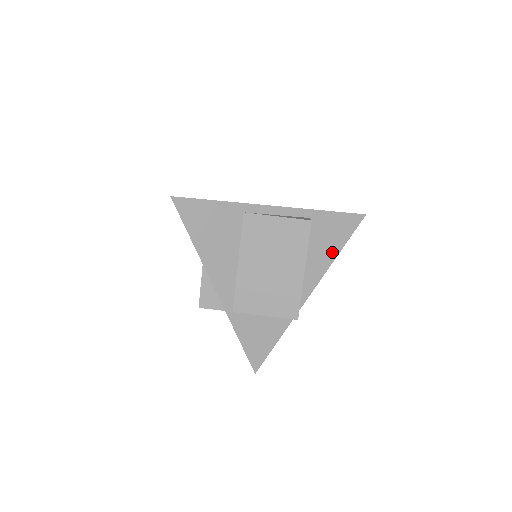
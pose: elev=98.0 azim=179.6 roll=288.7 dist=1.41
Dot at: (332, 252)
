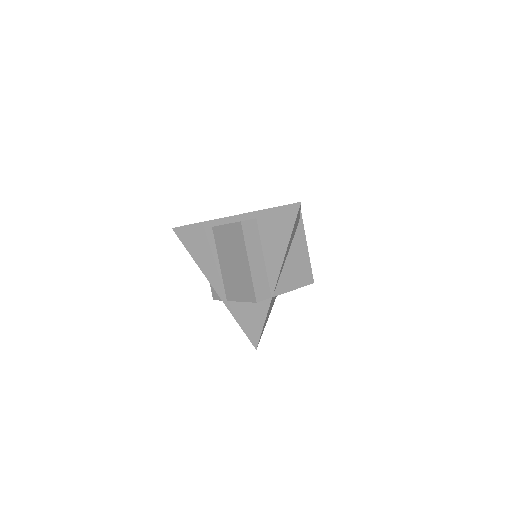
Dot at: (283, 242)
